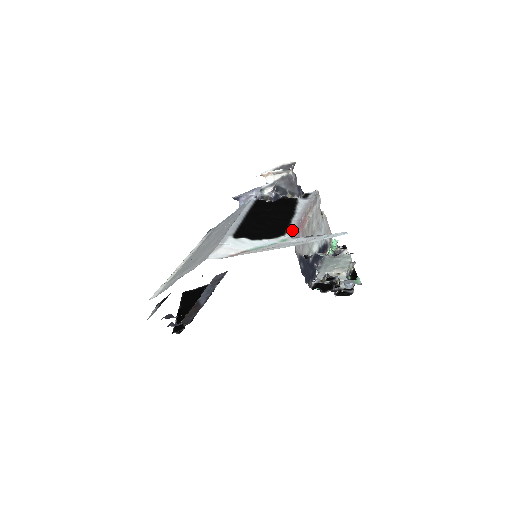
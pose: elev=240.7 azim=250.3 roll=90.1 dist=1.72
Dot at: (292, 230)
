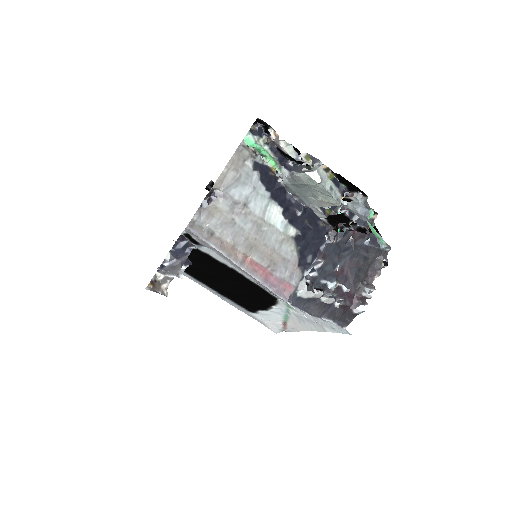
Dot at: occluded
